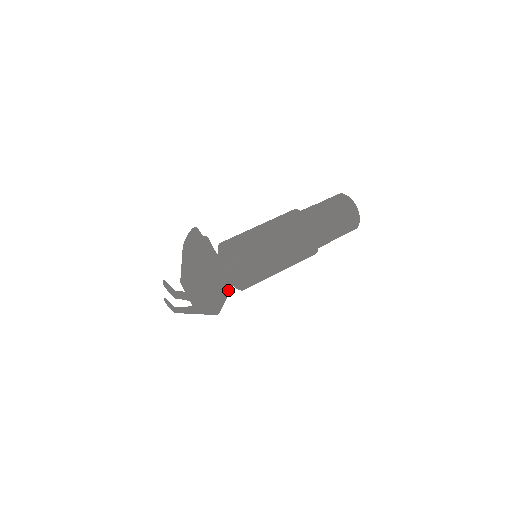
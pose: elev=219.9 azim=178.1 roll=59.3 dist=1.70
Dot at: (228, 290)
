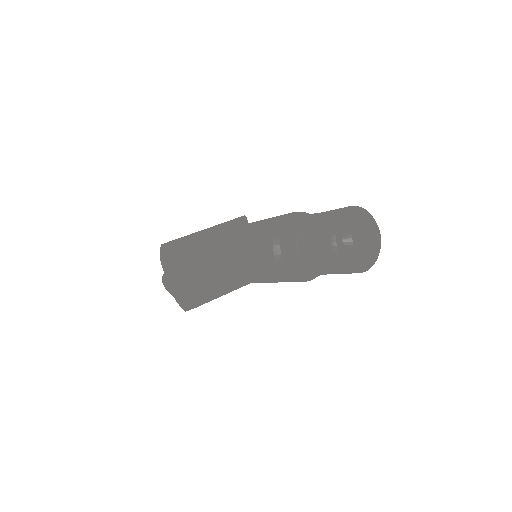
Dot at: (185, 309)
